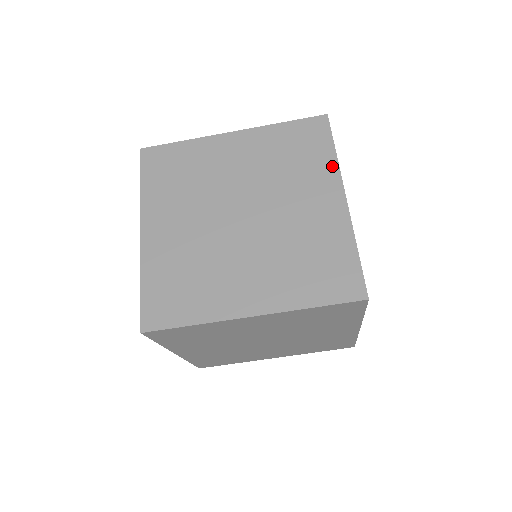
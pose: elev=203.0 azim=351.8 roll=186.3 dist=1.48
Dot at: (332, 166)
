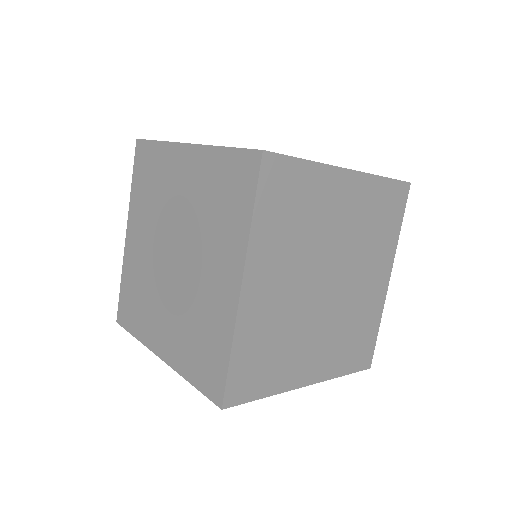
Dot at: occluded
